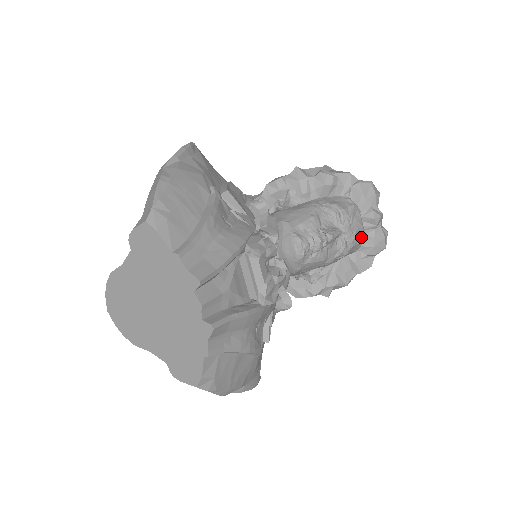
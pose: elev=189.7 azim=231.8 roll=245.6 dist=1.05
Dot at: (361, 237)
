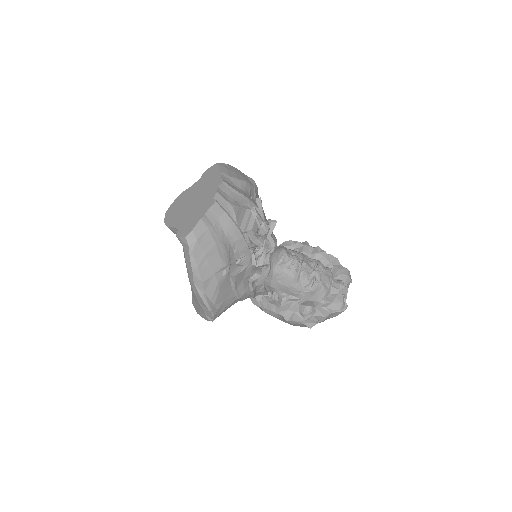
Dot at: (326, 289)
